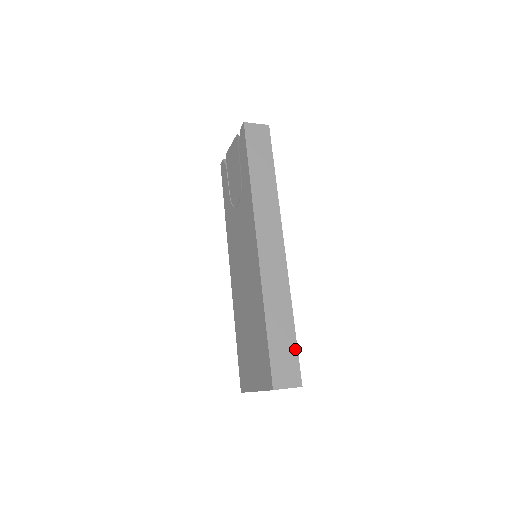
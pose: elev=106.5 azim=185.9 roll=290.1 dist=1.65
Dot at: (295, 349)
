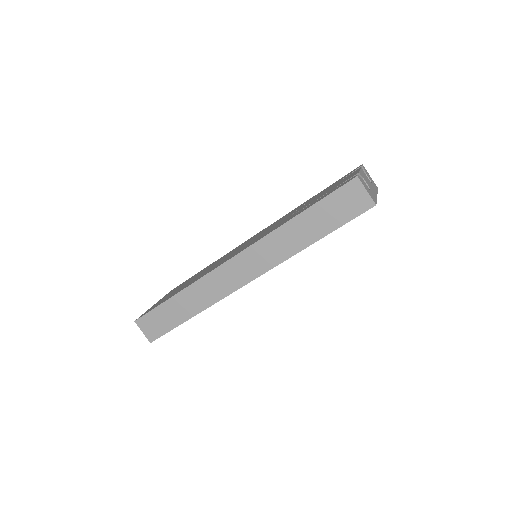
Dot at: (171, 327)
